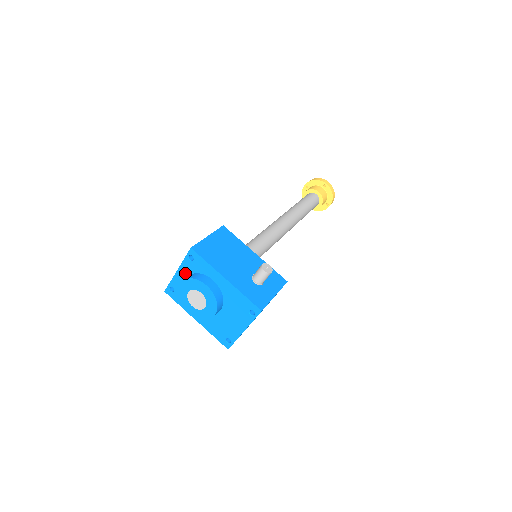
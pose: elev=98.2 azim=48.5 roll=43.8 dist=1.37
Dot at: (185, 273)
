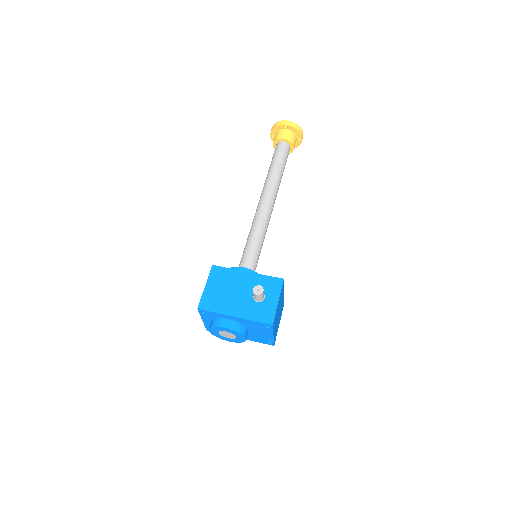
Dot at: (208, 320)
